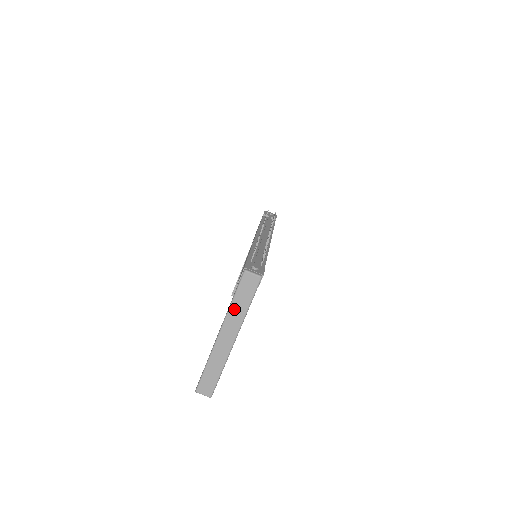
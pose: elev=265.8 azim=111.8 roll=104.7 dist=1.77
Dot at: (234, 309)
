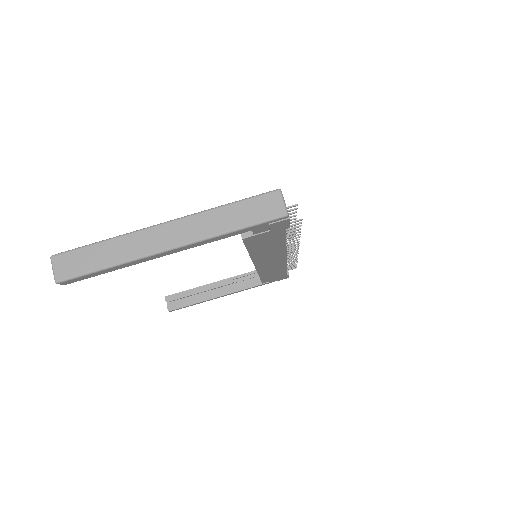
Dot at: (217, 215)
